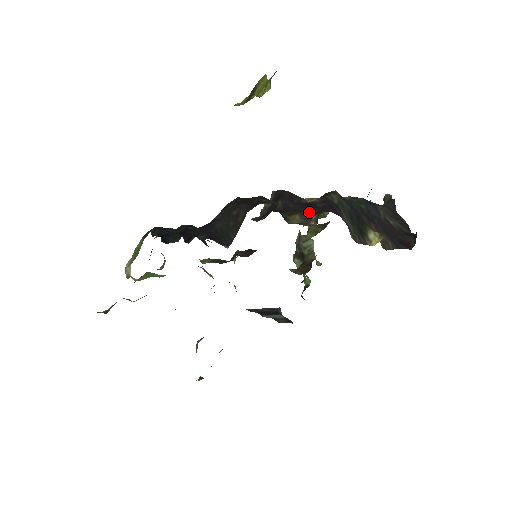
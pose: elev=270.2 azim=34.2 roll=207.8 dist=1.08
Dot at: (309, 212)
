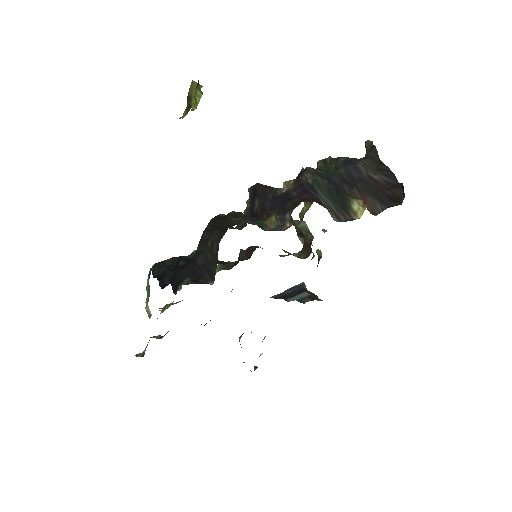
Dot at: (284, 208)
